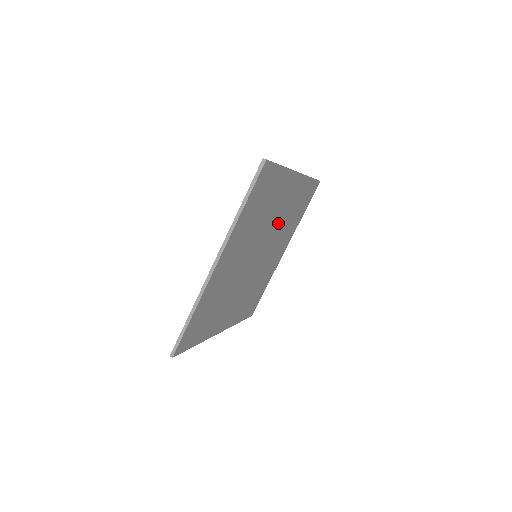
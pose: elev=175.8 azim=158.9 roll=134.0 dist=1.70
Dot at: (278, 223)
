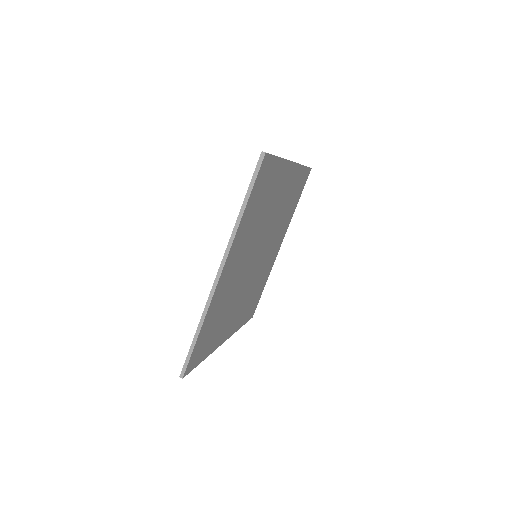
Dot at: (275, 218)
